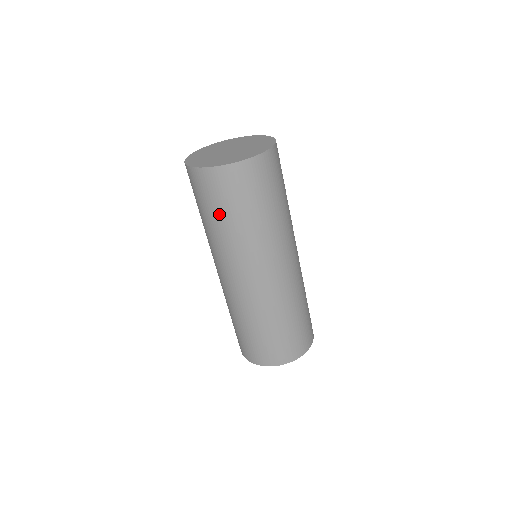
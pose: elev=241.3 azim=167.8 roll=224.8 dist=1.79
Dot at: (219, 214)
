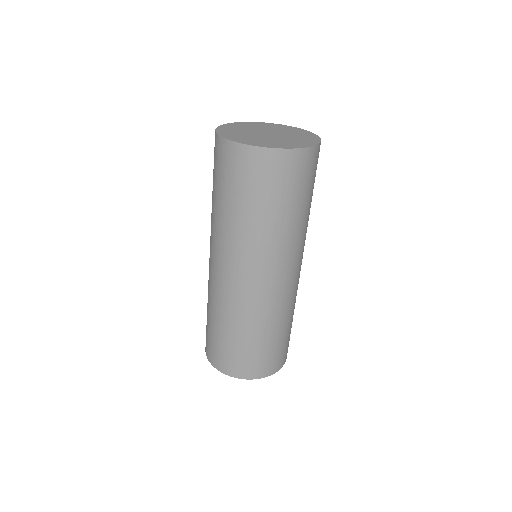
Dot at: (275, 204)
